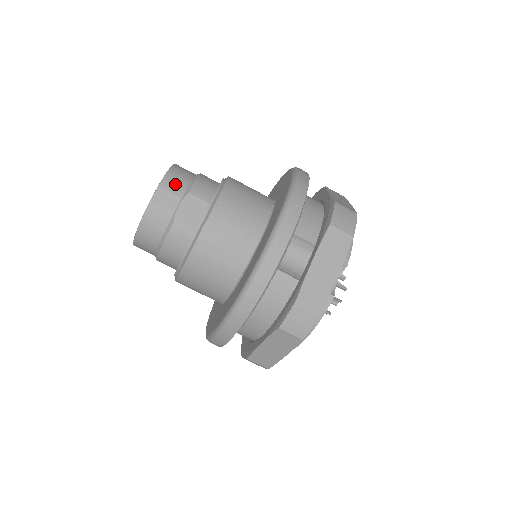
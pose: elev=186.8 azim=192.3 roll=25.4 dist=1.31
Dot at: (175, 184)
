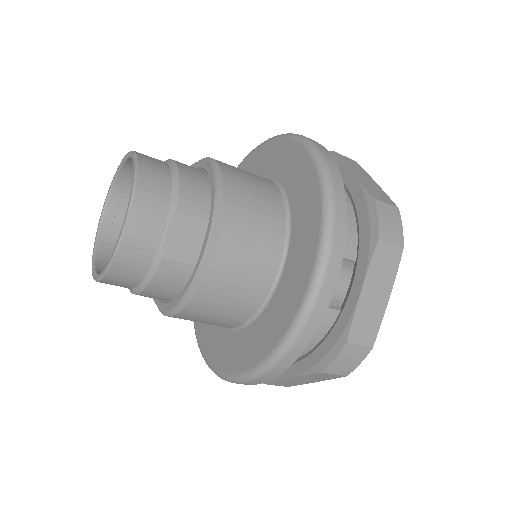
Dot at: (152, 199)
